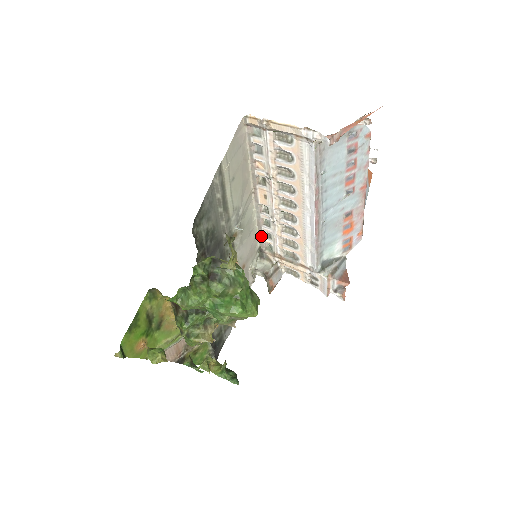
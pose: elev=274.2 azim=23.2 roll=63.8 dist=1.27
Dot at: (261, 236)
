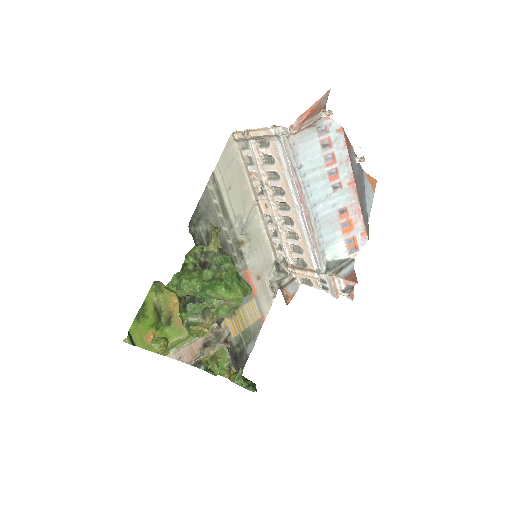
Dot at: (274, 249)
